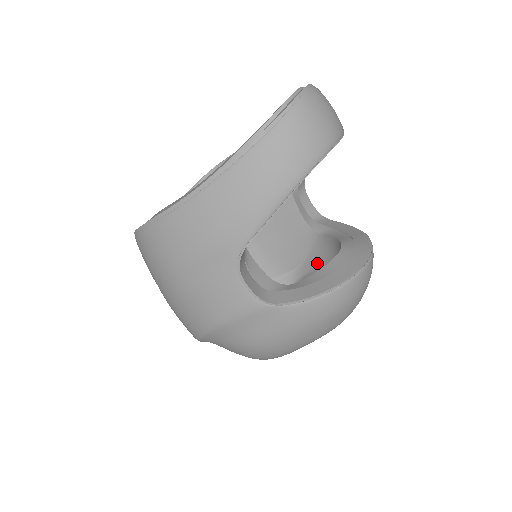
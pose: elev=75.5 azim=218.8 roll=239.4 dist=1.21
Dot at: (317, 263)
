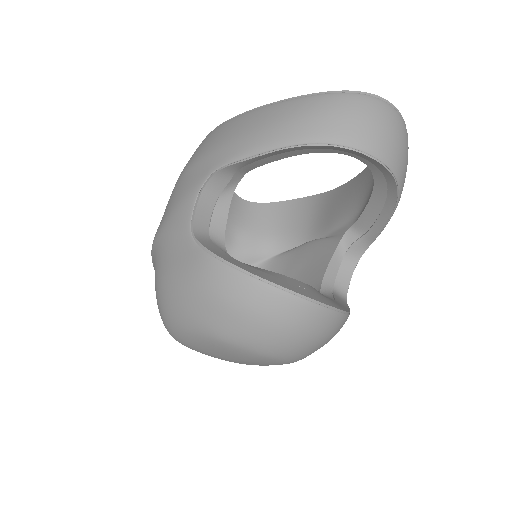
Dot at: occluded
